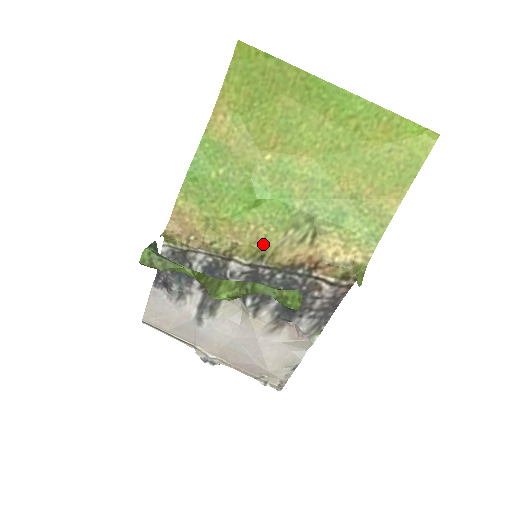
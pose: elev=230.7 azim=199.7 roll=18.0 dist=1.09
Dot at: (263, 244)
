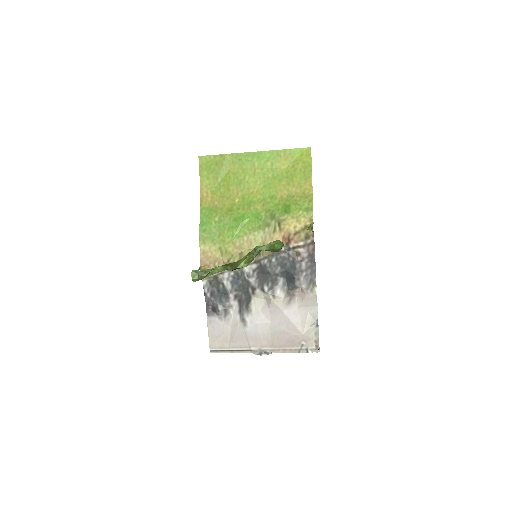
Dot at: (256, 245)
